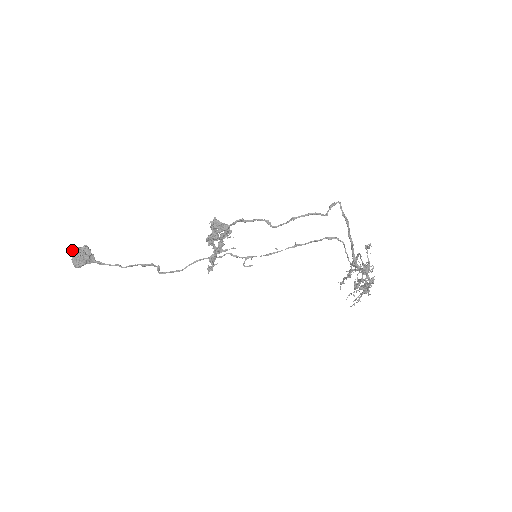
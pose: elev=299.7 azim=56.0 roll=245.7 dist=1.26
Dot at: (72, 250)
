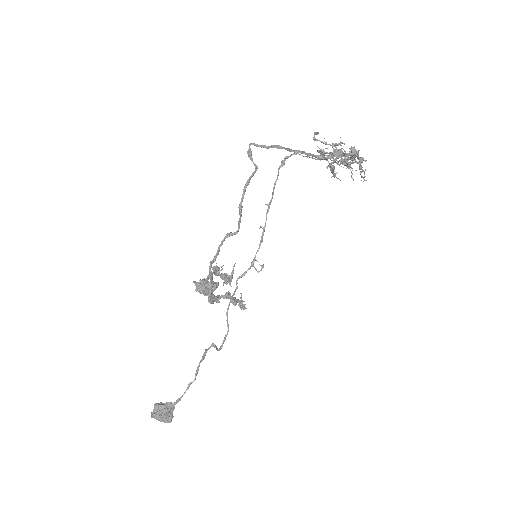
Dot at: occluded
